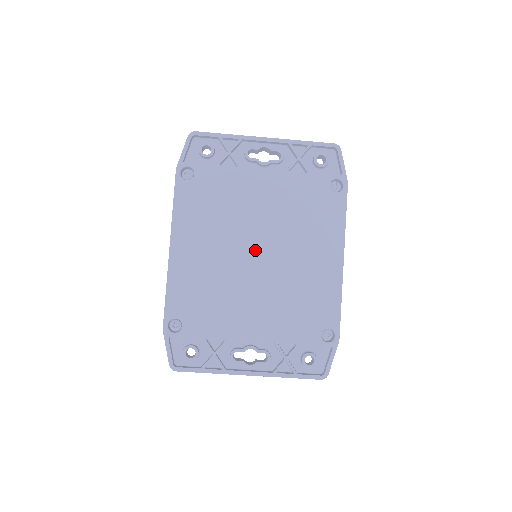
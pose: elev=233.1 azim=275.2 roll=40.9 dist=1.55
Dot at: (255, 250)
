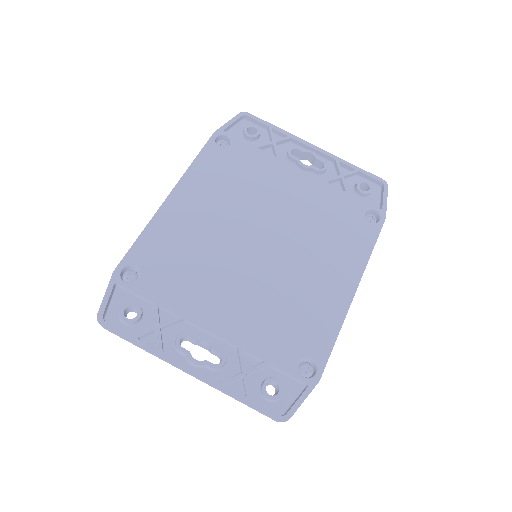
Dot at: (260, 237)
